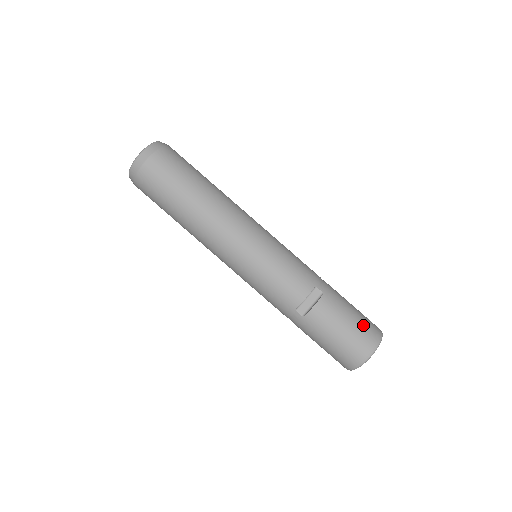
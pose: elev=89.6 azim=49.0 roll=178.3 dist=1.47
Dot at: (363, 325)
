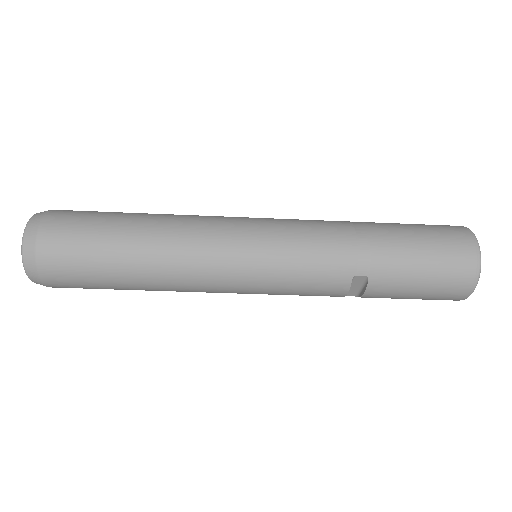
Dot at: (444, 276)
